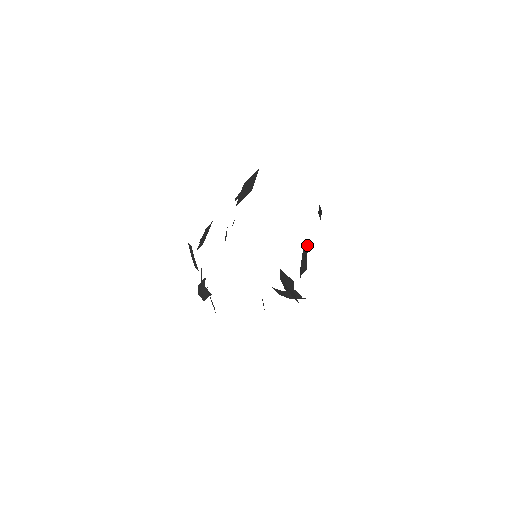
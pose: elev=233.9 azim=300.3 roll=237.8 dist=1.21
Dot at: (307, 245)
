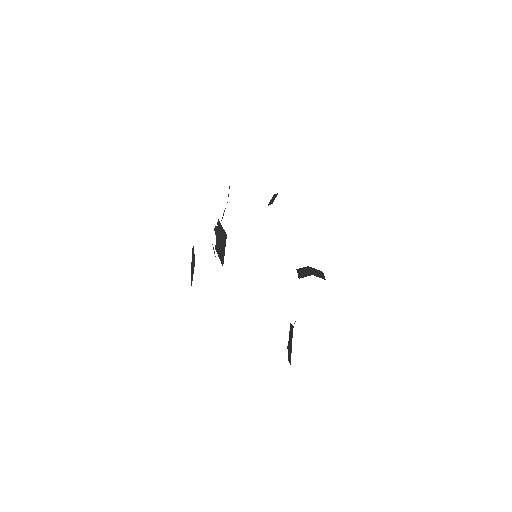
Dot at: (292, 333)
